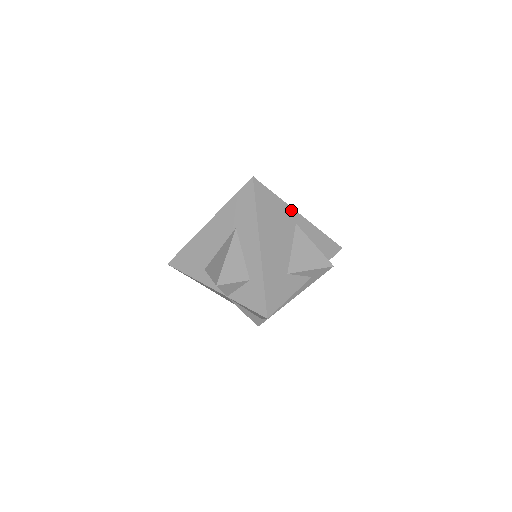
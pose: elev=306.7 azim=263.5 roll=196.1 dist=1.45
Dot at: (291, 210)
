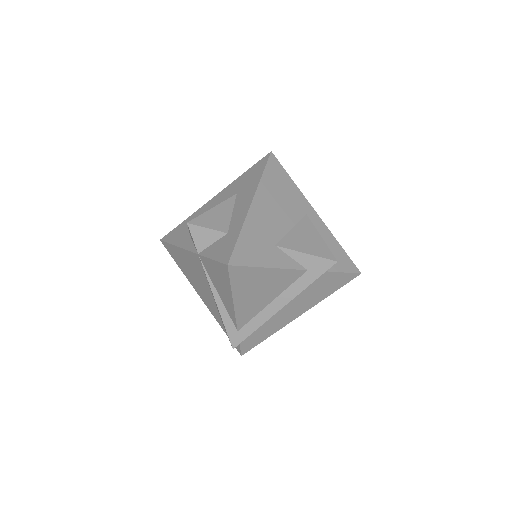
Dot at: (305, 201)
